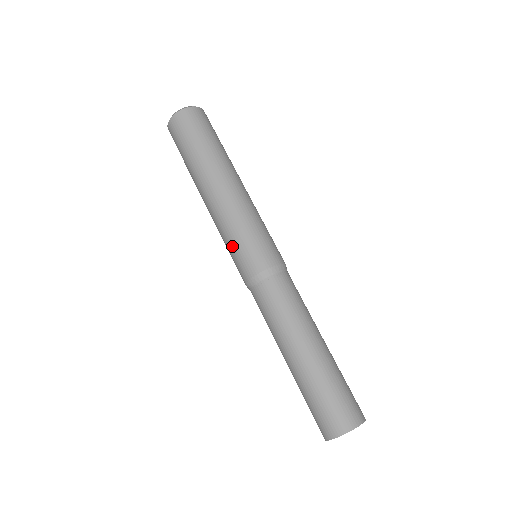
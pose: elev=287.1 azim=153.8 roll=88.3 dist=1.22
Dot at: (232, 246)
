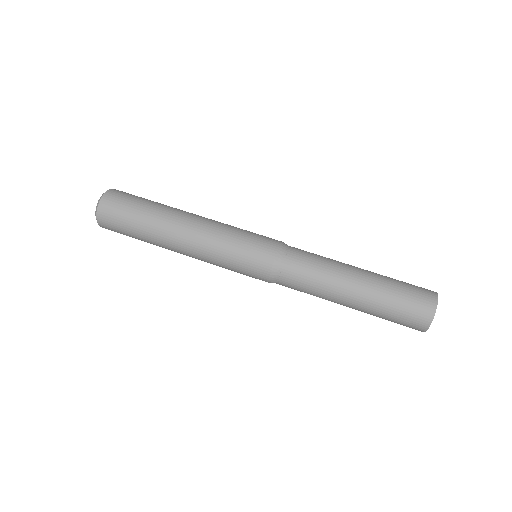
Dot at: (239, 247)
